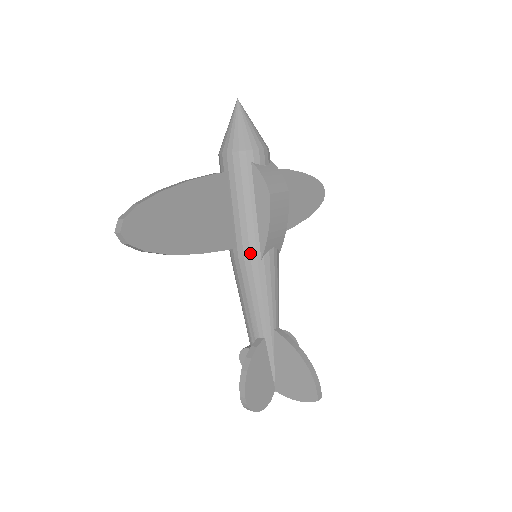
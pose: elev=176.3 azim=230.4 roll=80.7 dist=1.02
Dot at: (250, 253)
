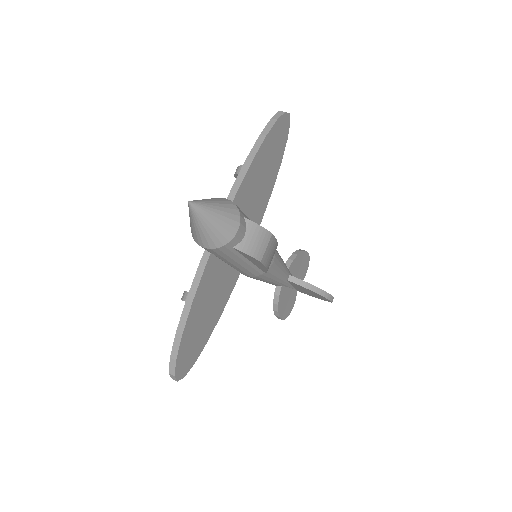
Dot at: (255, 275)
